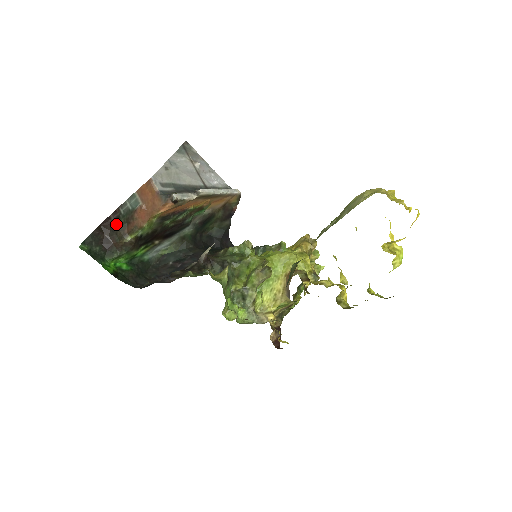
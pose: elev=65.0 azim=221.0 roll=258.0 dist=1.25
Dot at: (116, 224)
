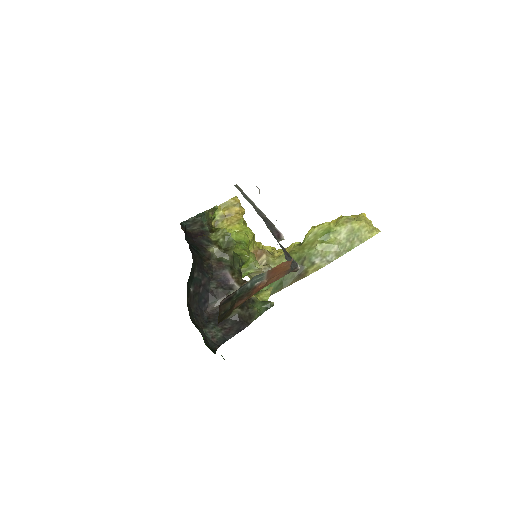
Dot at: (226, 306)
